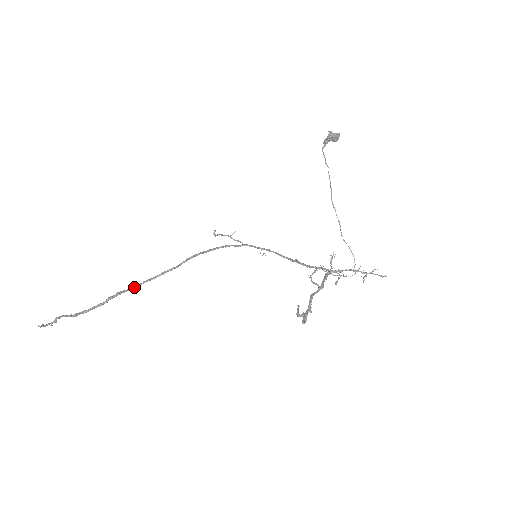
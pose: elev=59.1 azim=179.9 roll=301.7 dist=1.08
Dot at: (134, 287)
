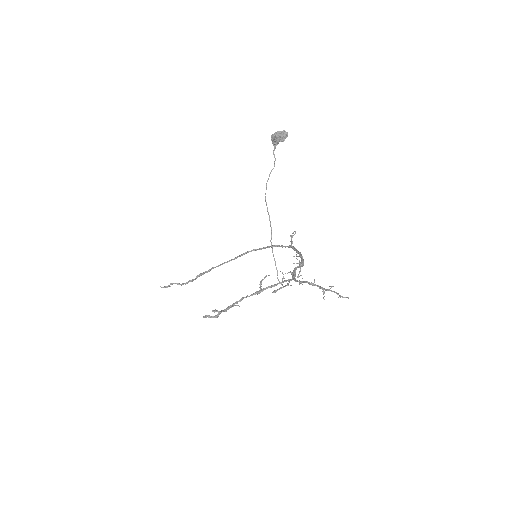
Dot at: (207, 271)
